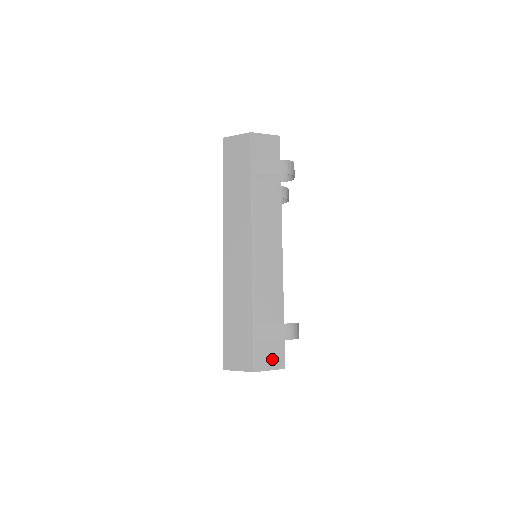
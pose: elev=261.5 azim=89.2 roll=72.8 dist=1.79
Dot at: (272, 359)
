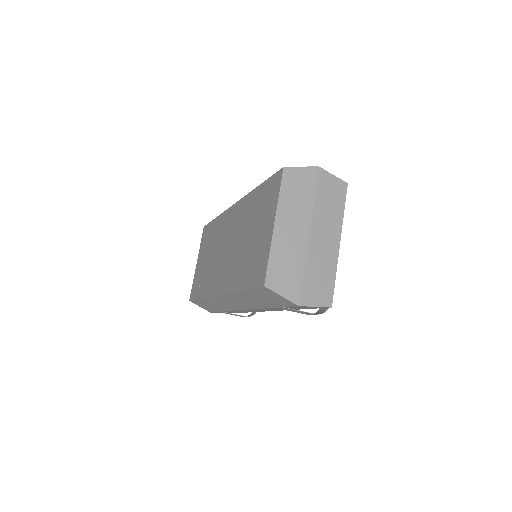
Dot at: occluded
